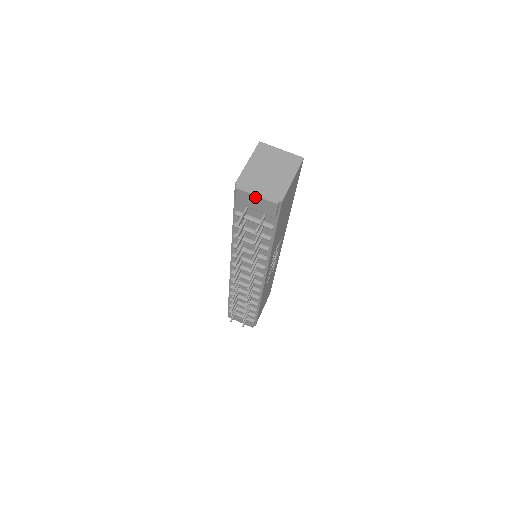
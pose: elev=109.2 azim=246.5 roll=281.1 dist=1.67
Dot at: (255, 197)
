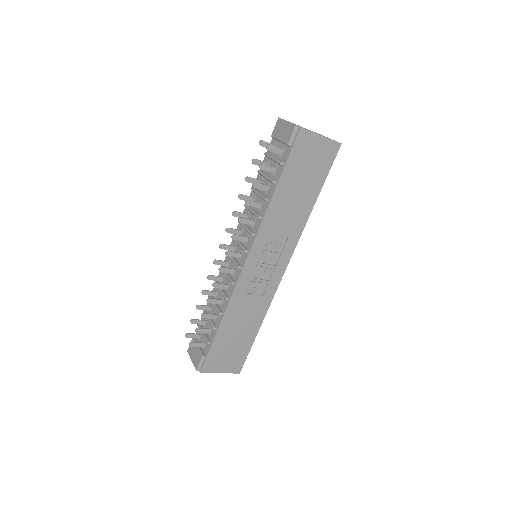
Dot at: (285, 123)
